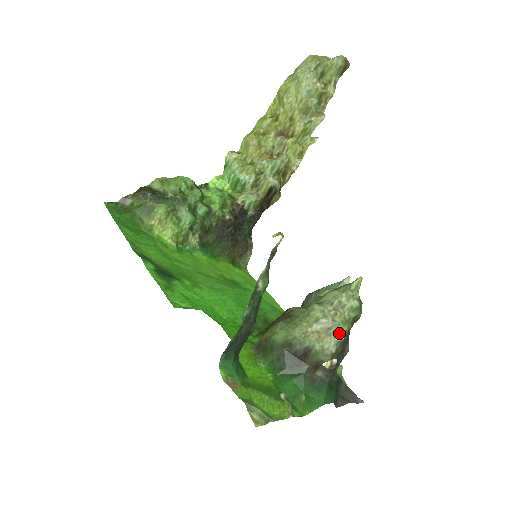
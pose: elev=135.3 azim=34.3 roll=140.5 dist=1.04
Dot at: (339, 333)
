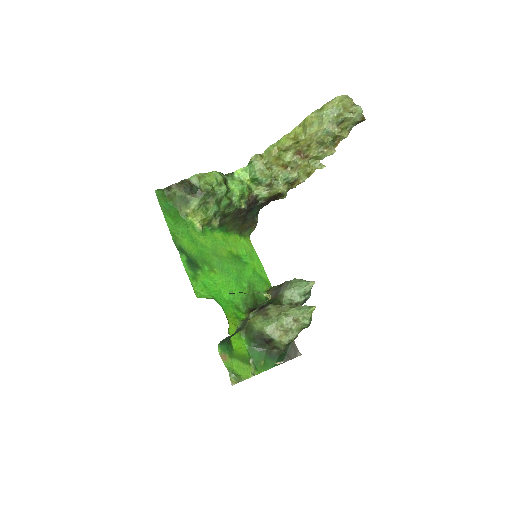
Dot at: (292, 335)
